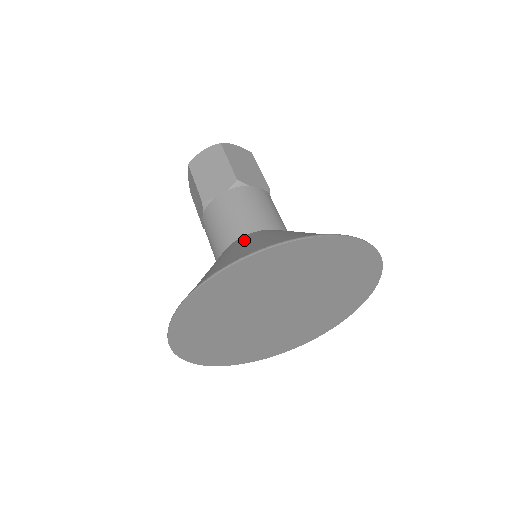
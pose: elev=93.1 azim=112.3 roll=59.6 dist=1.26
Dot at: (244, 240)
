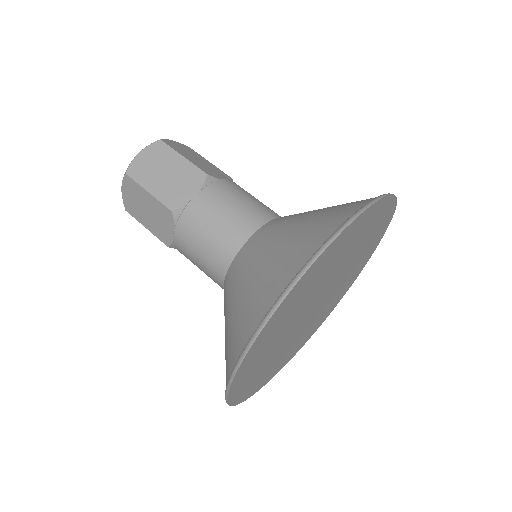
Dot at: (269, 234)
